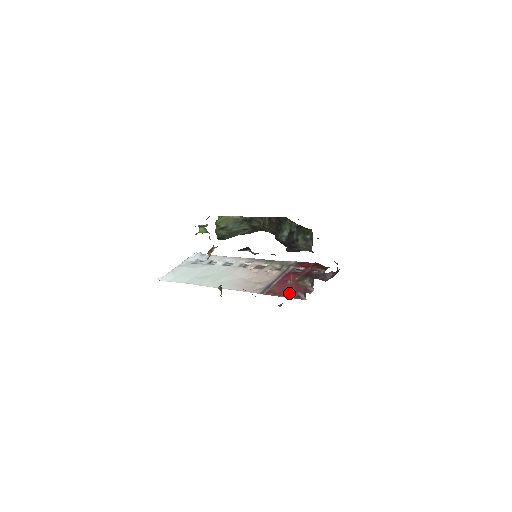
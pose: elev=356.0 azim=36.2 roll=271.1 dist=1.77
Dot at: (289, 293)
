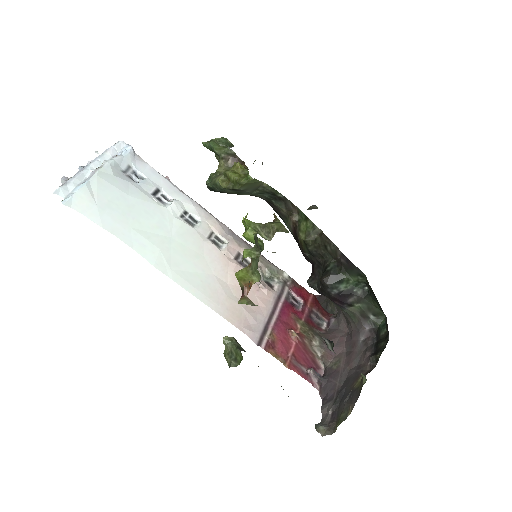
Dot at: (296, 362)
